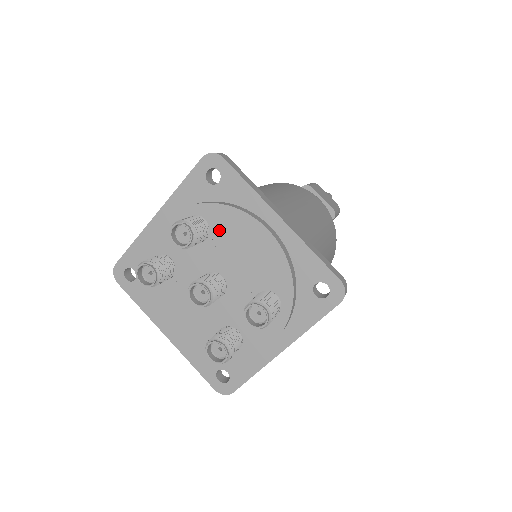
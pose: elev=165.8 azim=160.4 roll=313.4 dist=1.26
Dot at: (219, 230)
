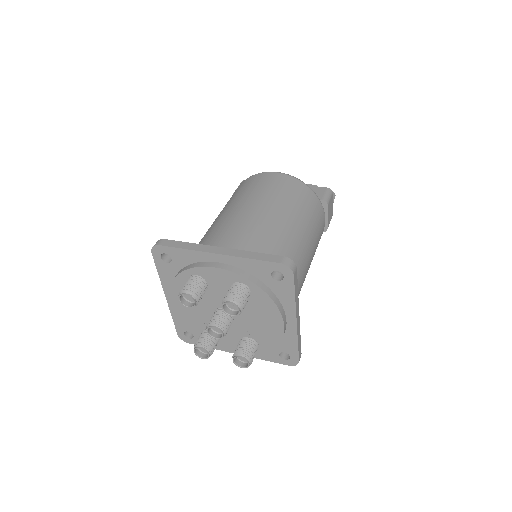
Dot at: (254, 302)
